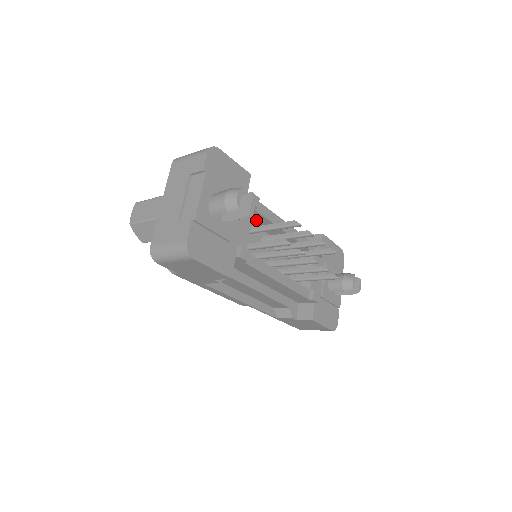
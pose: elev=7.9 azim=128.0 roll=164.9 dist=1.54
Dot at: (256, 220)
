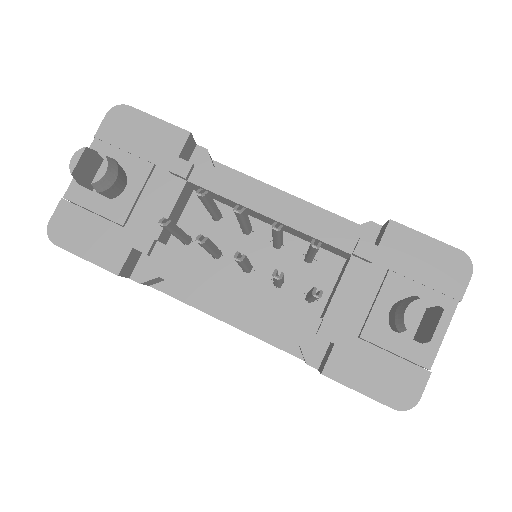
Dot at: (219, 199)
